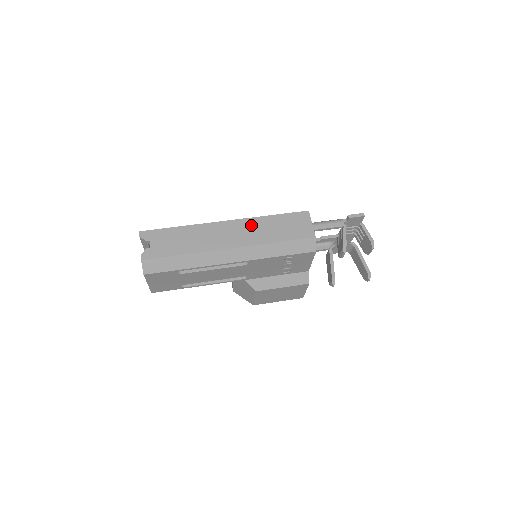
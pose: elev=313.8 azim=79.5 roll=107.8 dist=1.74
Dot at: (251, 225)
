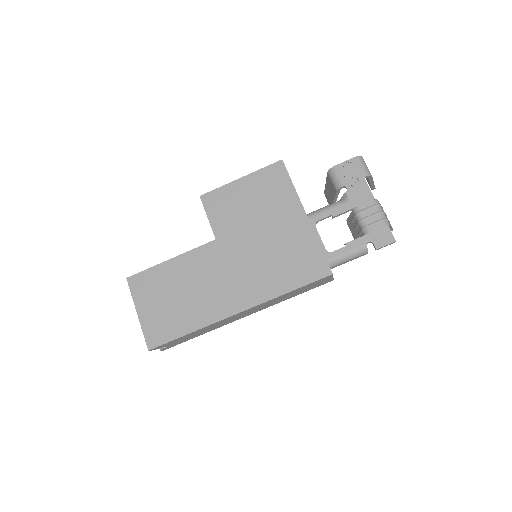
Dot at: occluded
